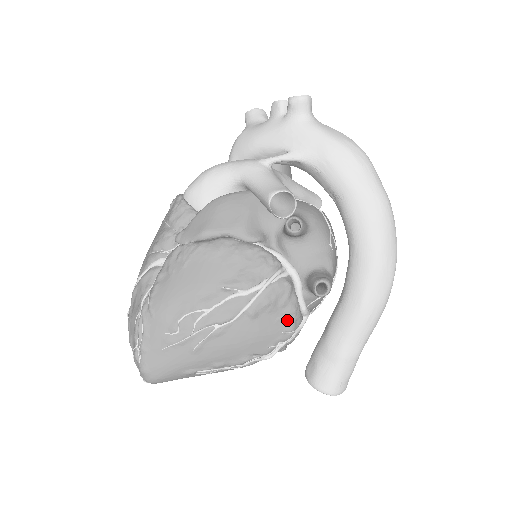
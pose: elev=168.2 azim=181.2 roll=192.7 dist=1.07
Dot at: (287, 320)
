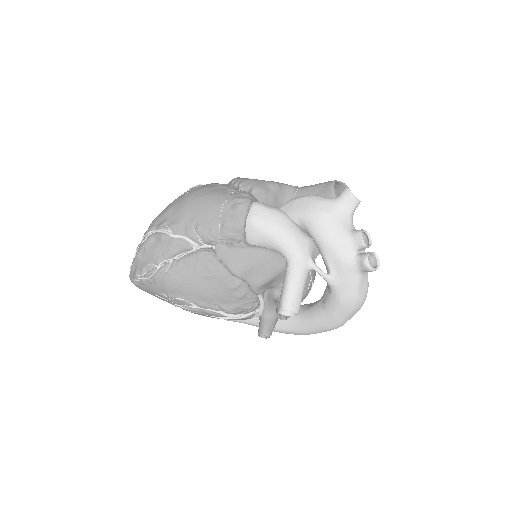
Dot at: occluded
